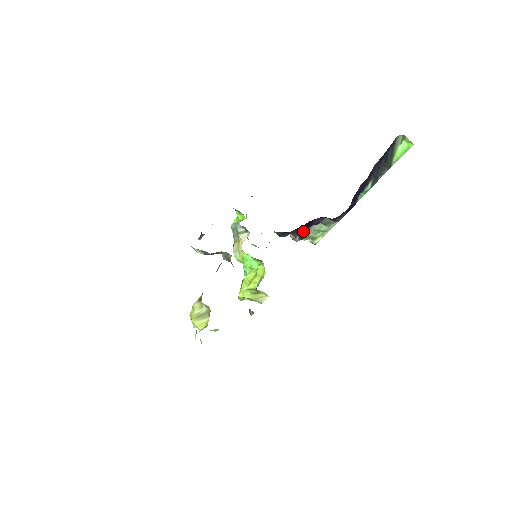
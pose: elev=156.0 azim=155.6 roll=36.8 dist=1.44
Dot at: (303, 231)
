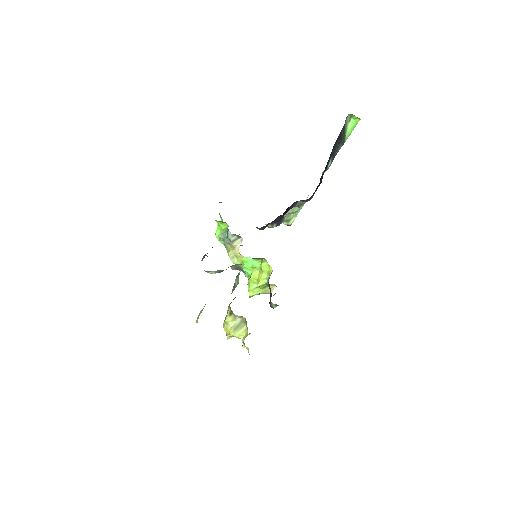
Dot at: (280, 218)
